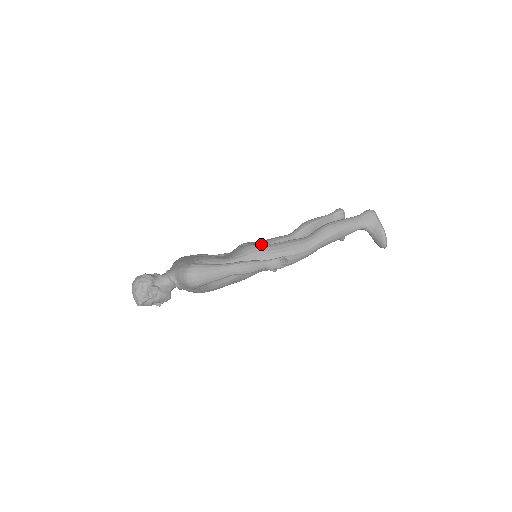
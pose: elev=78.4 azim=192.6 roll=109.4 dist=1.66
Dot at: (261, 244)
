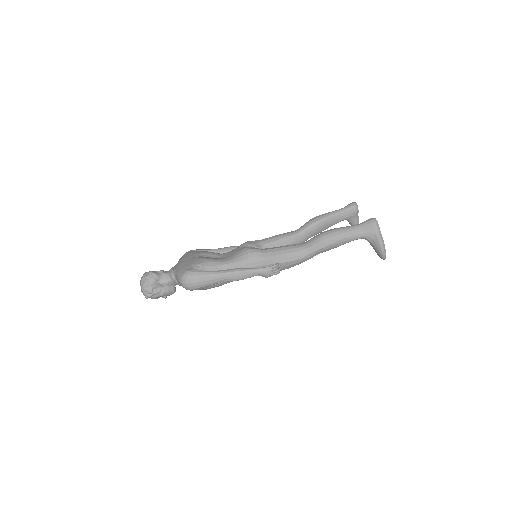
Dot at: (263, 243)
